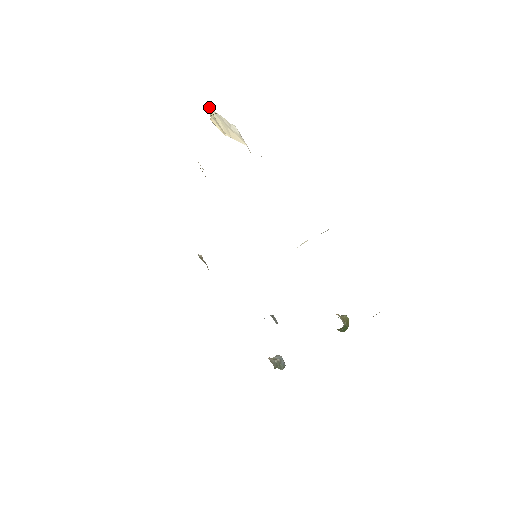
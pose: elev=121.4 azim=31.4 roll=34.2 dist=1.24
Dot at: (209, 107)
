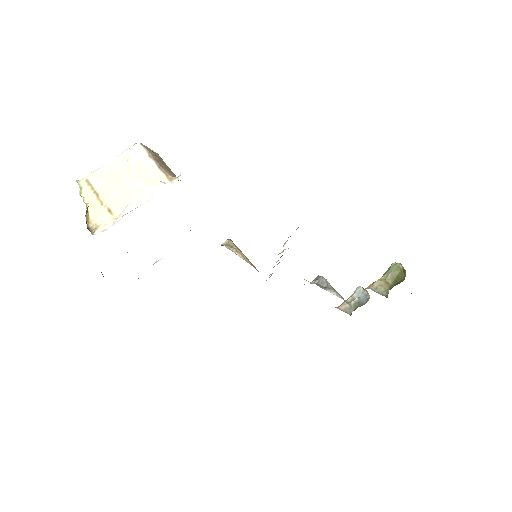
Dot at: (87, 179)
